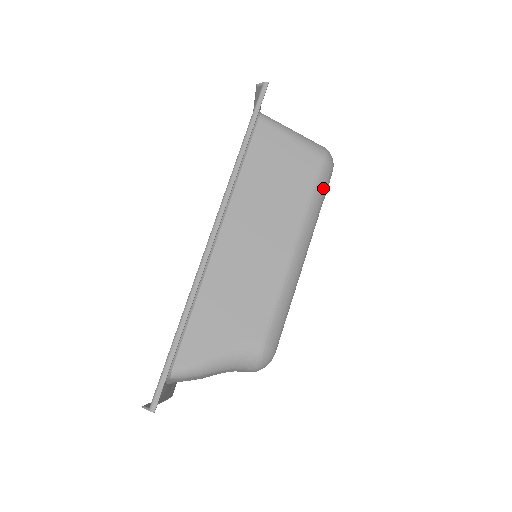
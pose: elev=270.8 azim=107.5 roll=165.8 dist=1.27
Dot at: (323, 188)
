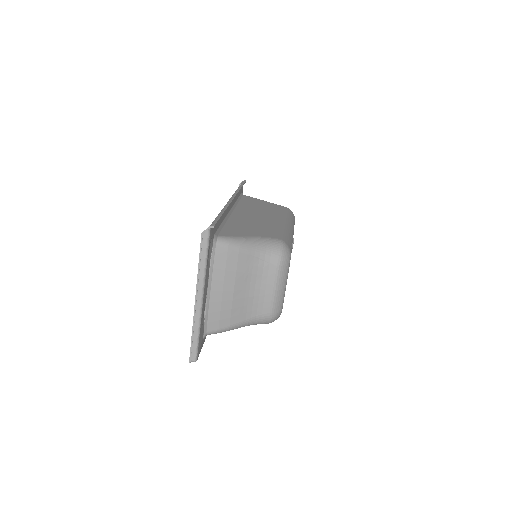
Dot at: (292, 216)
